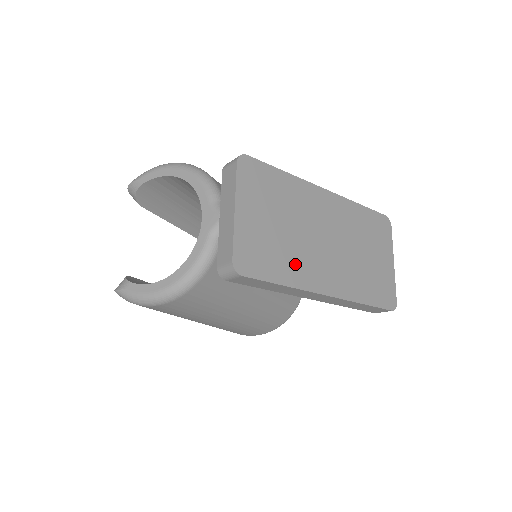
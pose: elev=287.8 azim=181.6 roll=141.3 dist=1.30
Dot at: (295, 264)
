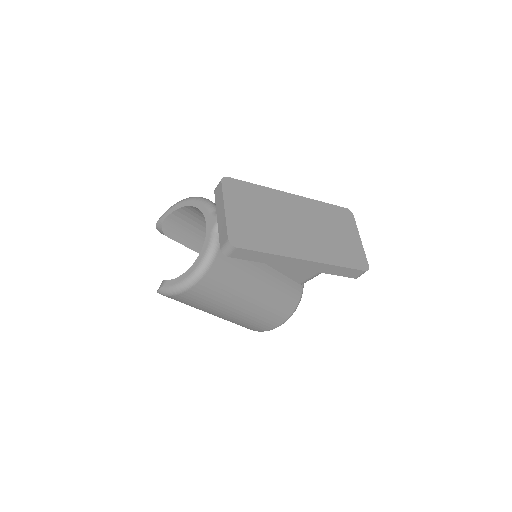
Dot at: (276, 240)
